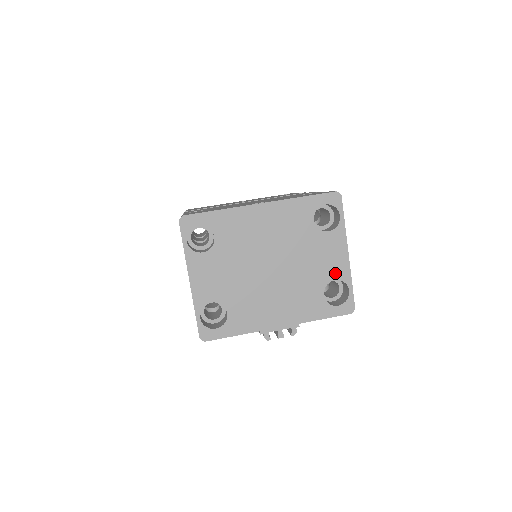
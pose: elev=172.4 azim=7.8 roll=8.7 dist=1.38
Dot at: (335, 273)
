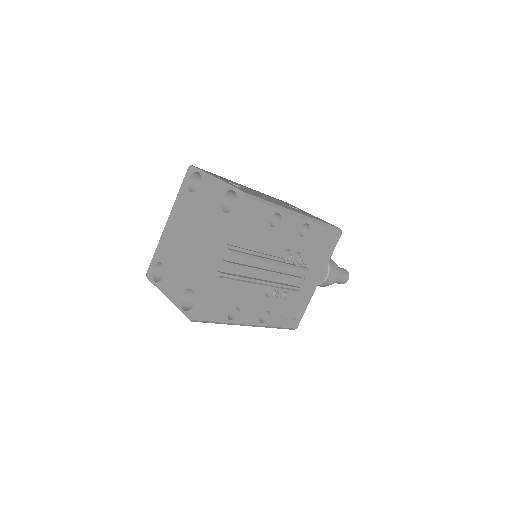
Dot at: (219, 195)
